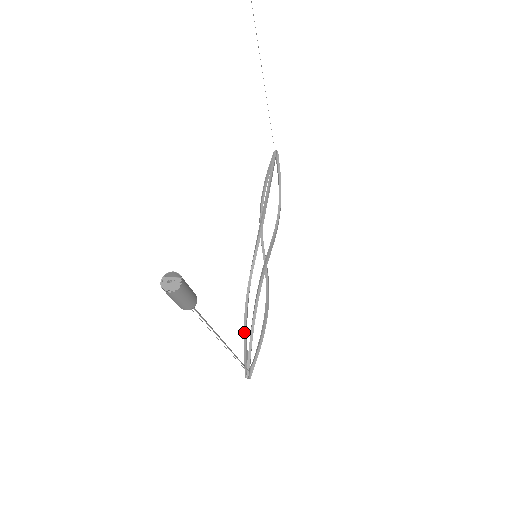
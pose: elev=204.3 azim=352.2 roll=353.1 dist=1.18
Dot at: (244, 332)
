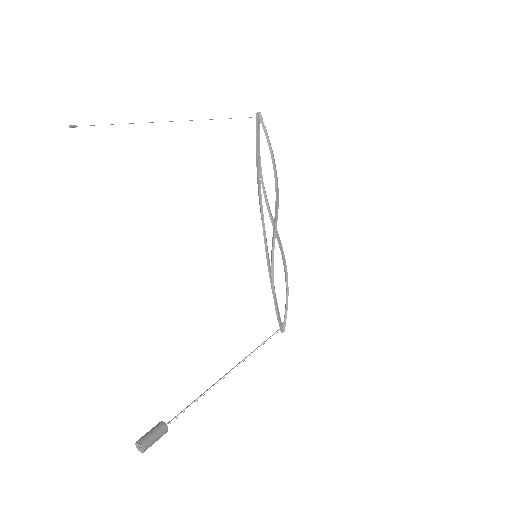
Dot at: occluded
